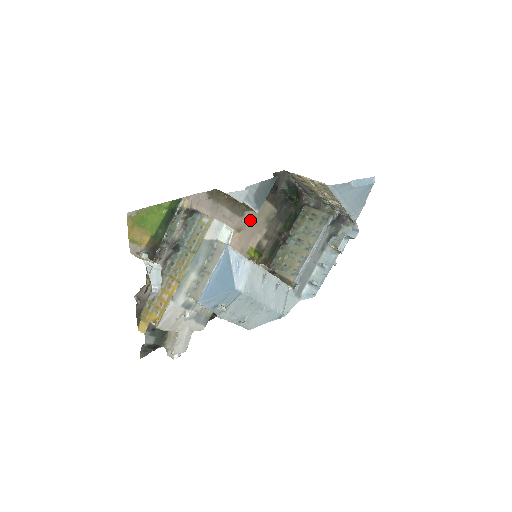
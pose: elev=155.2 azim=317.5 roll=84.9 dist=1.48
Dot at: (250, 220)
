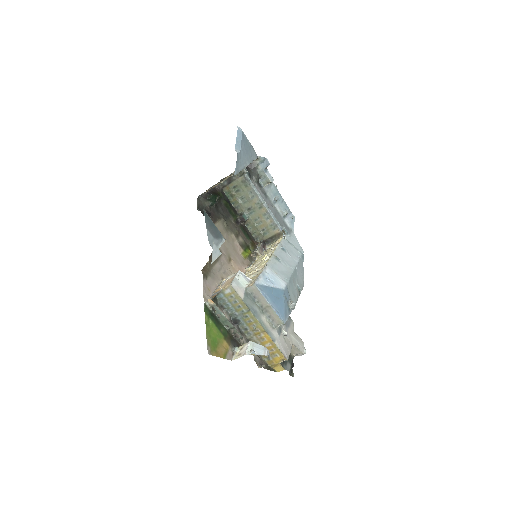
Dot at: (224, 246)
